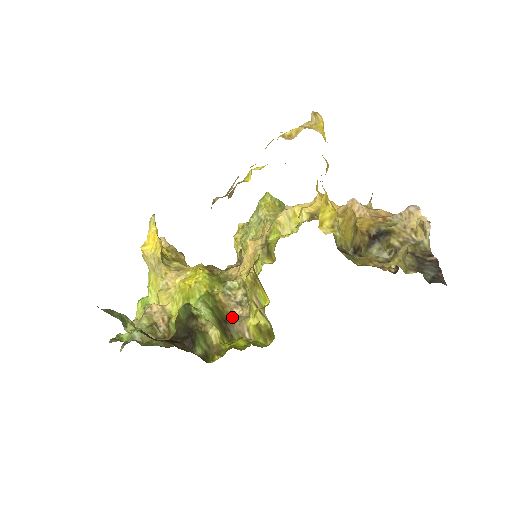
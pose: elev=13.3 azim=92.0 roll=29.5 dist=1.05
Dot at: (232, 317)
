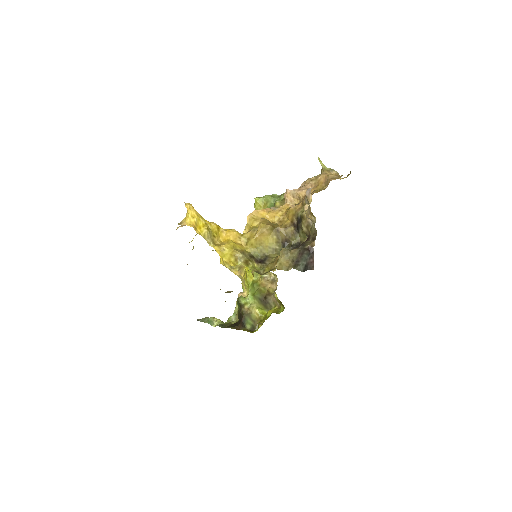
Dot at: (271, 291)
